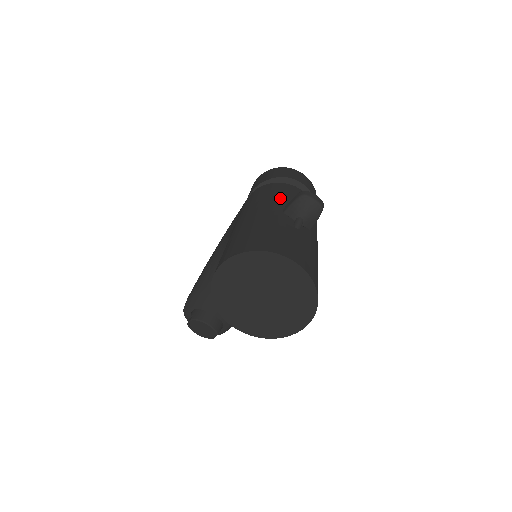
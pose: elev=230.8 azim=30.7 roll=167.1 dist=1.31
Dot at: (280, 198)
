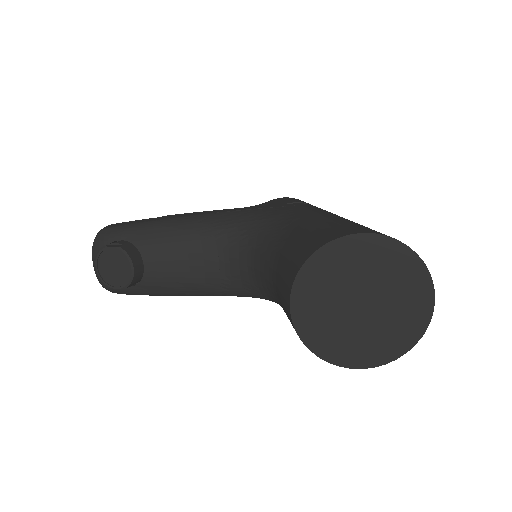
Dot at: occluded
